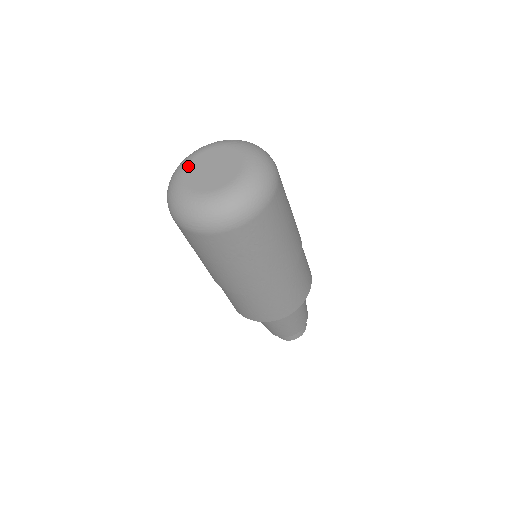
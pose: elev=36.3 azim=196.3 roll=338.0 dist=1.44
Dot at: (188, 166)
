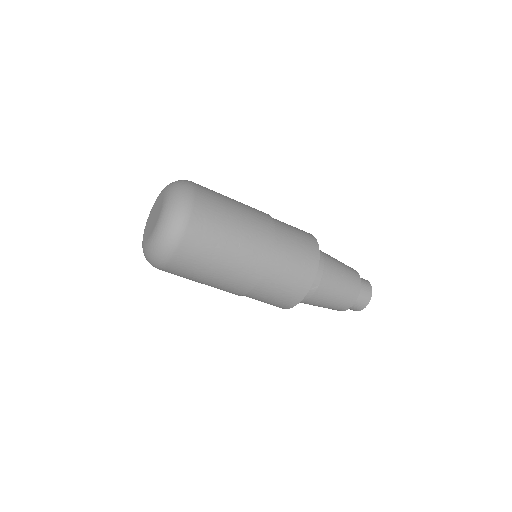
Dot at: (144, 234)
